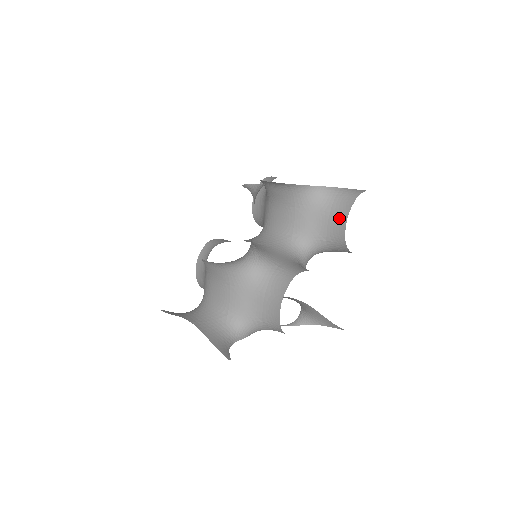
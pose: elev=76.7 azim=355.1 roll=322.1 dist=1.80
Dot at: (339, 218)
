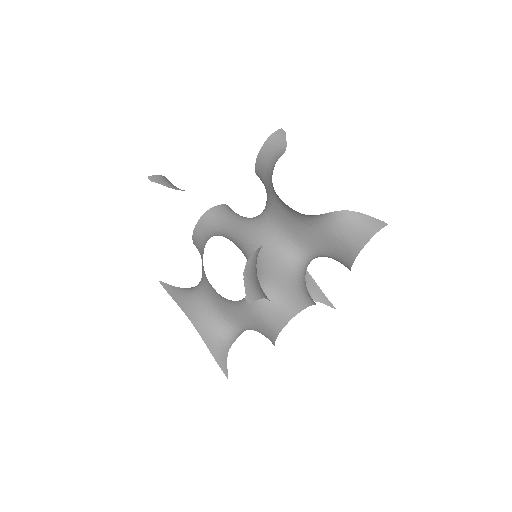
Dot at: (349, 250)
